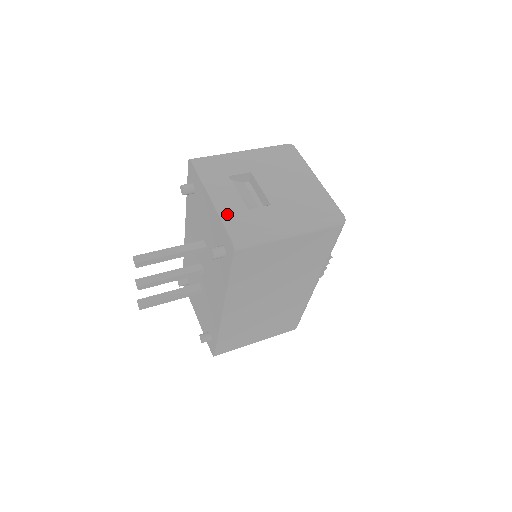
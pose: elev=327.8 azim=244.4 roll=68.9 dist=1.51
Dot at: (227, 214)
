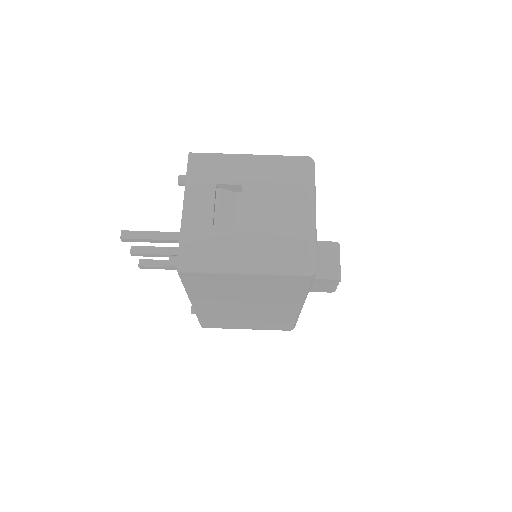
Dot at: (189, 229)
